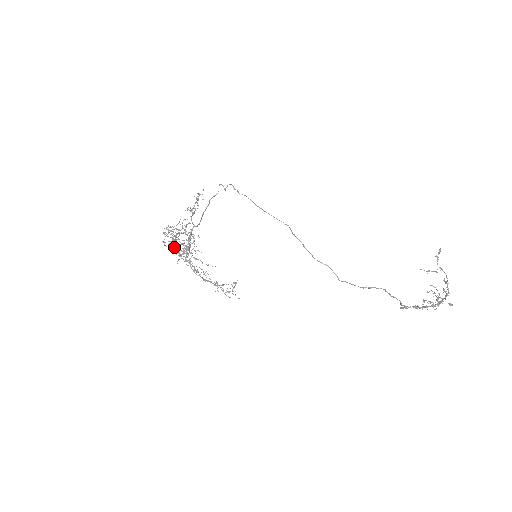
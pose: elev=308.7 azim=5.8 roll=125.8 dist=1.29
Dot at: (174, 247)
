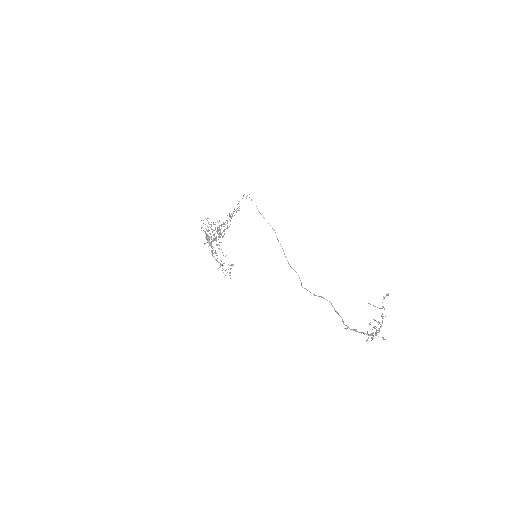
Dot at: (206, 233)
